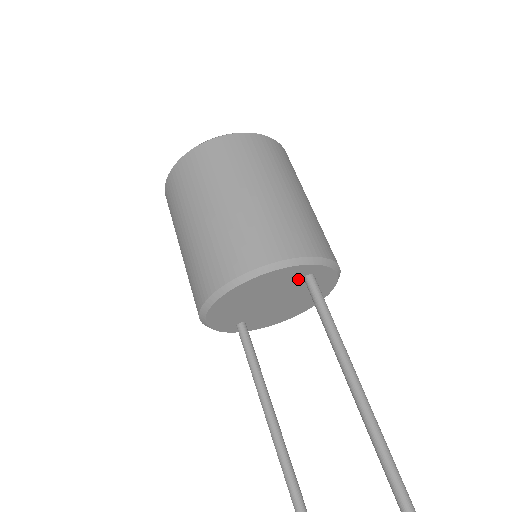
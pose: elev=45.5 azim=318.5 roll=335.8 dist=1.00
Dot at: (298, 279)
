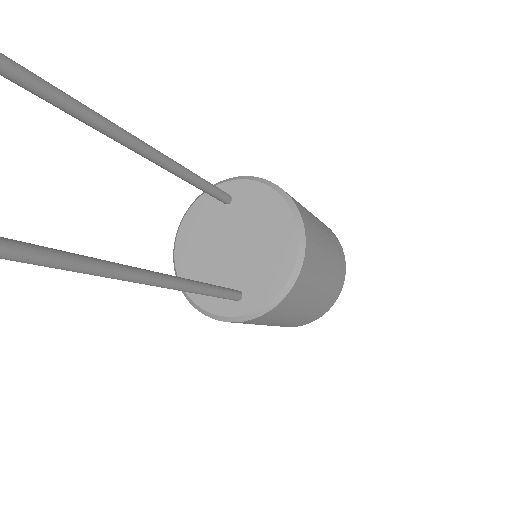
Dot at: (222, 208)
